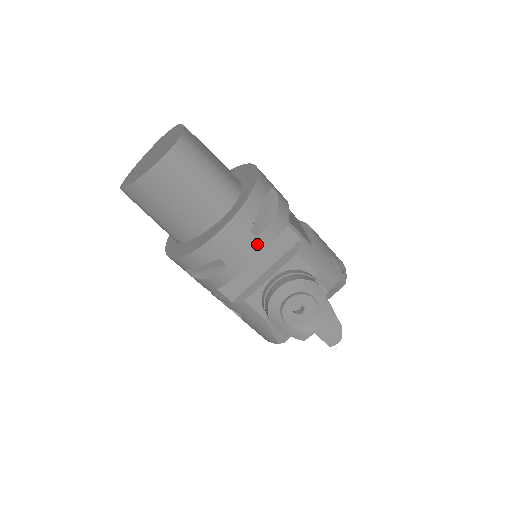
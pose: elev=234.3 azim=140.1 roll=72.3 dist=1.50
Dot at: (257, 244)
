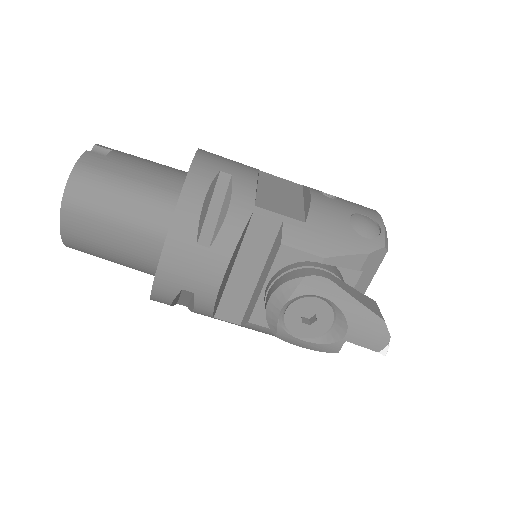
Dot at: (215, 256)
